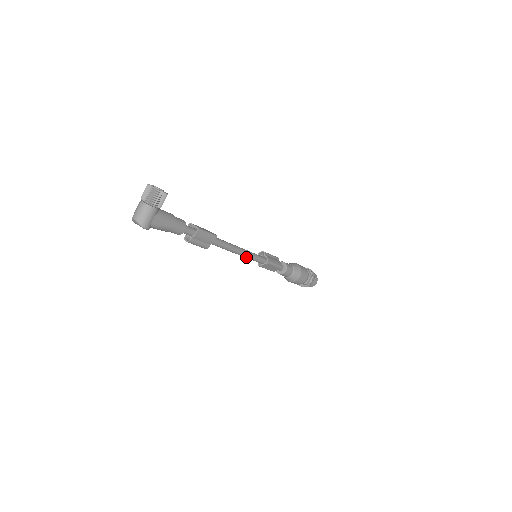
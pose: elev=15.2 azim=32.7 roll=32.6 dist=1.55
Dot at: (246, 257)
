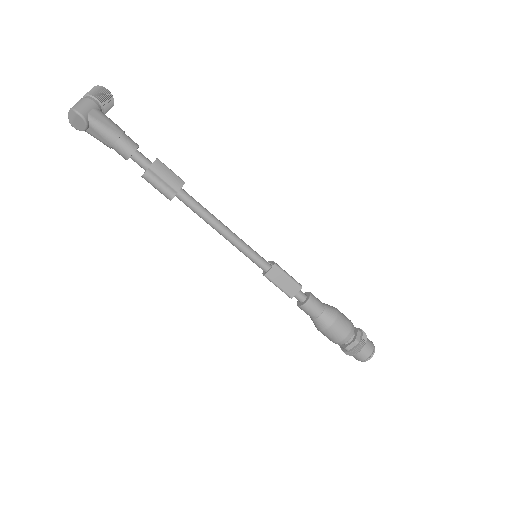
Dot at: (239, 246)
